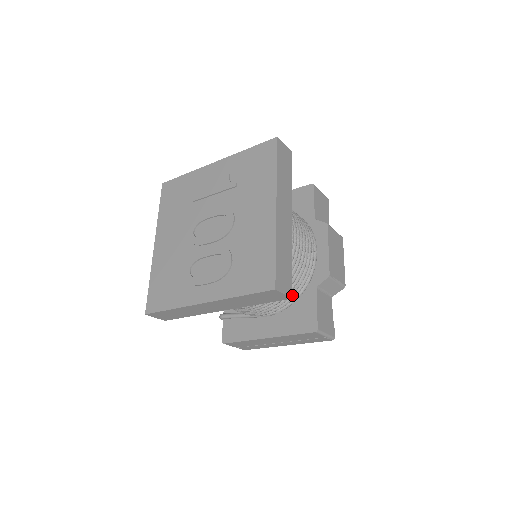
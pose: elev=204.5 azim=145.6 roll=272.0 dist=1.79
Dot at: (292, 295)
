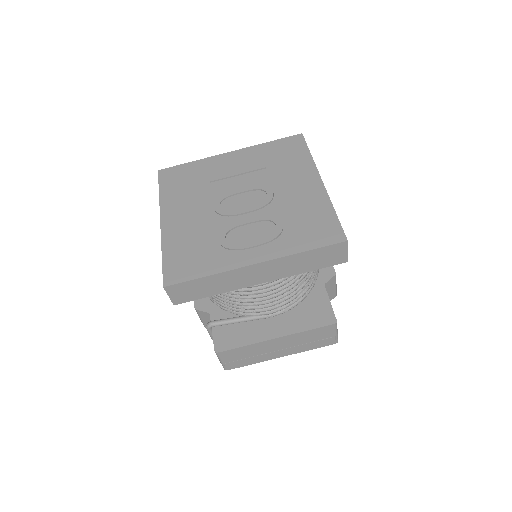
Dot at: (304, 290)
